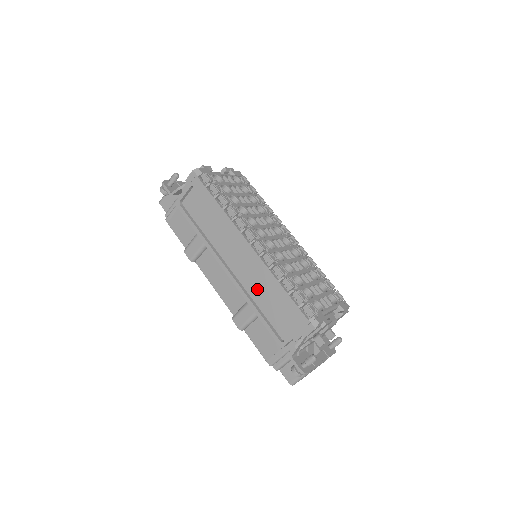
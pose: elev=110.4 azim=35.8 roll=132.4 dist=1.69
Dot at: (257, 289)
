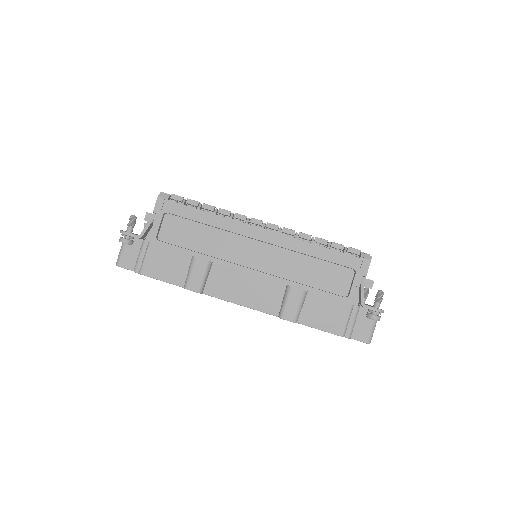
Dot at: (292, 268)
